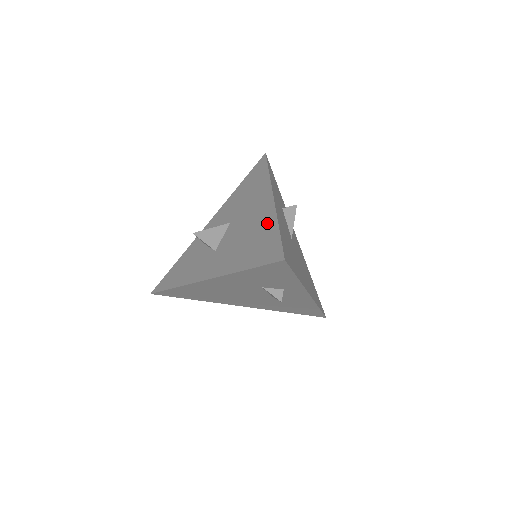
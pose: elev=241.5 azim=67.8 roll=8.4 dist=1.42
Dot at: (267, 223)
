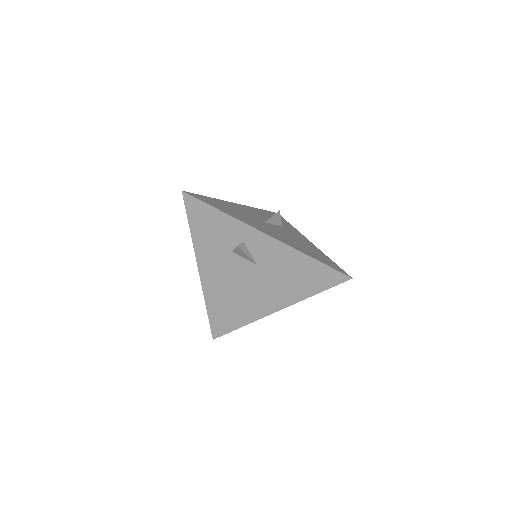
Dot at: occluded
